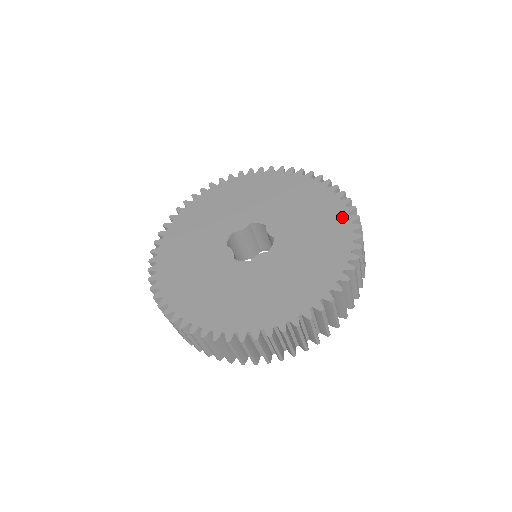
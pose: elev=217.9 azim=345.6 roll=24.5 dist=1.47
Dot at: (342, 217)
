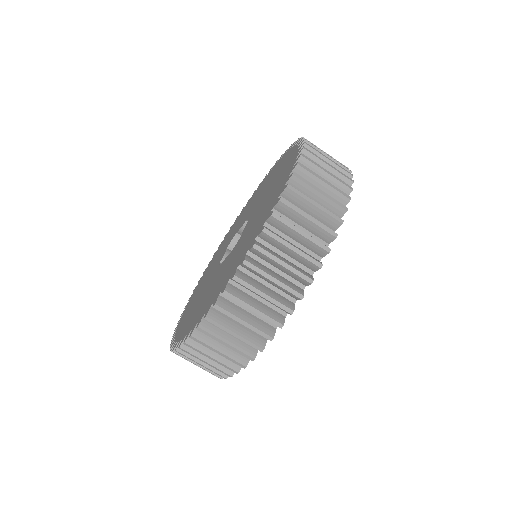
Dot at: (274, 168)
